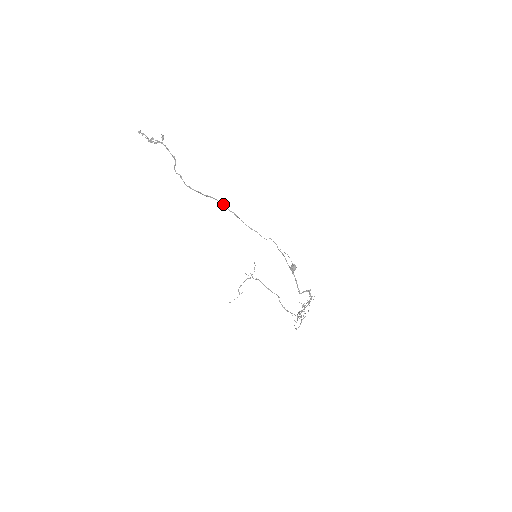
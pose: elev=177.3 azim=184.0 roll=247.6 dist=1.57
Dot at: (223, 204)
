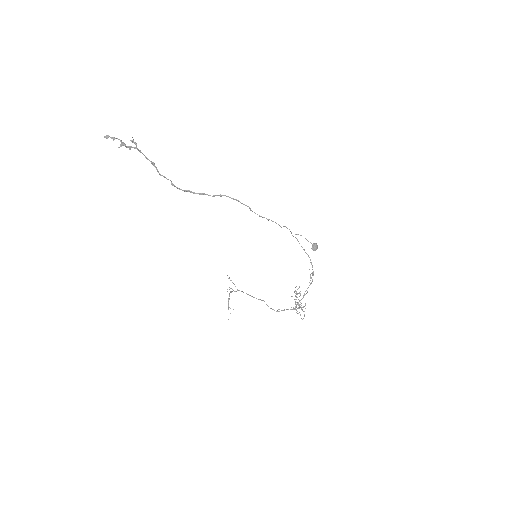
Dot at: occluded
